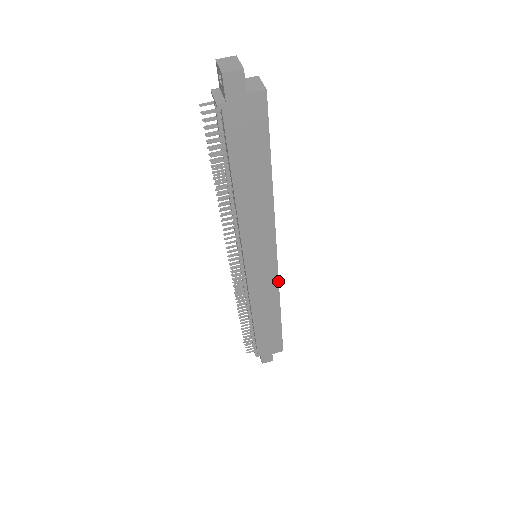
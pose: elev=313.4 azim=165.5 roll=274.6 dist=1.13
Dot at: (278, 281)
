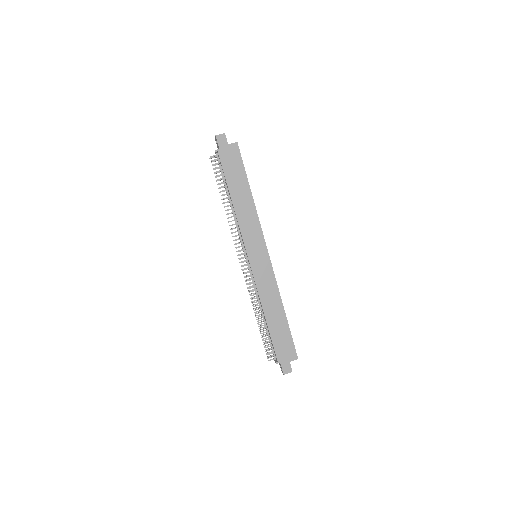
Dot at: (274, 274)
